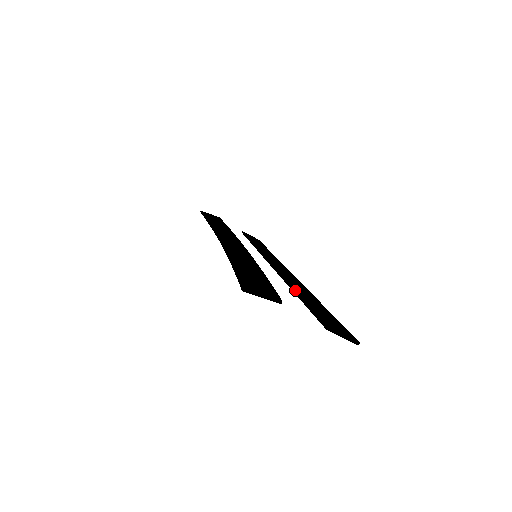
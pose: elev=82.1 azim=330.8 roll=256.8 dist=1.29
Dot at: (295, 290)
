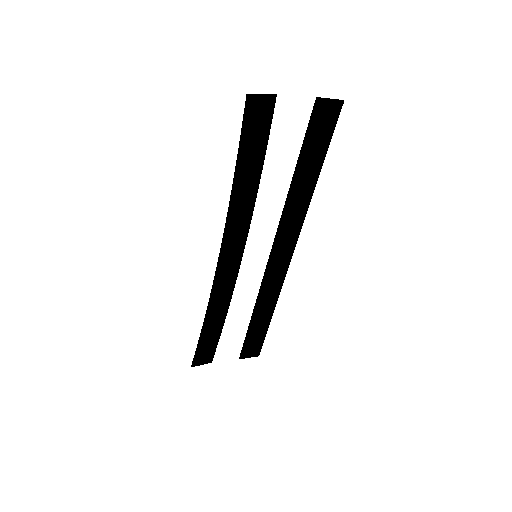
Dot at: (292, 178)
